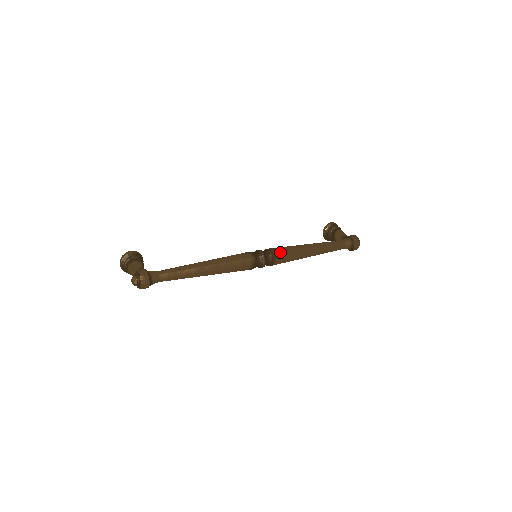
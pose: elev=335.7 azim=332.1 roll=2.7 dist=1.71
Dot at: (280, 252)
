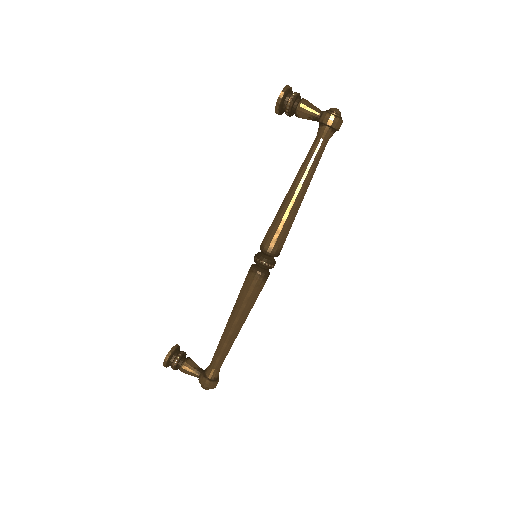
Dot at: (279, 243)
